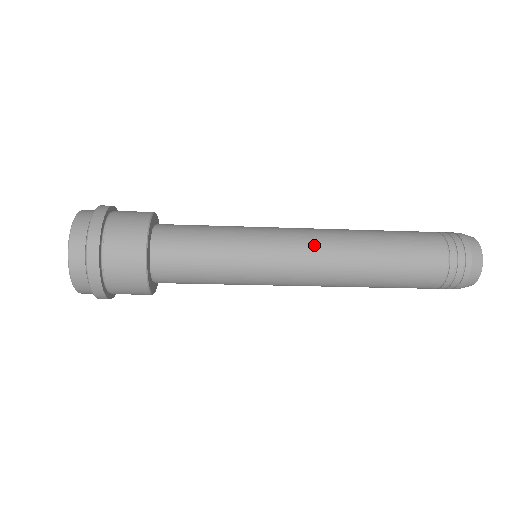
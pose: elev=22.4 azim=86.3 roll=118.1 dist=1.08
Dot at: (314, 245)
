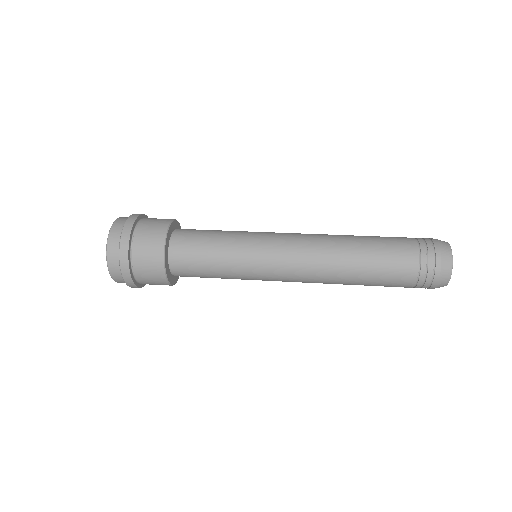
Dot at: (300, 255)
